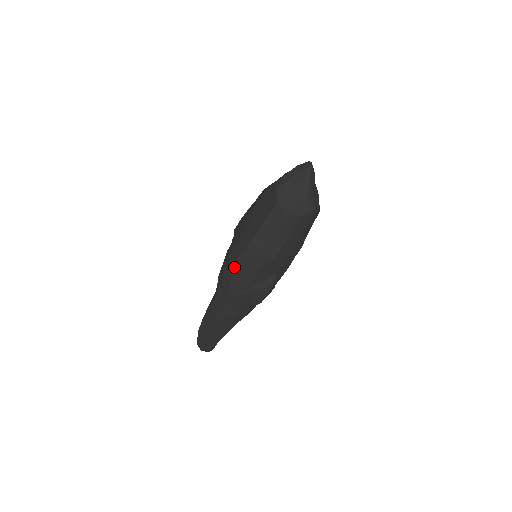
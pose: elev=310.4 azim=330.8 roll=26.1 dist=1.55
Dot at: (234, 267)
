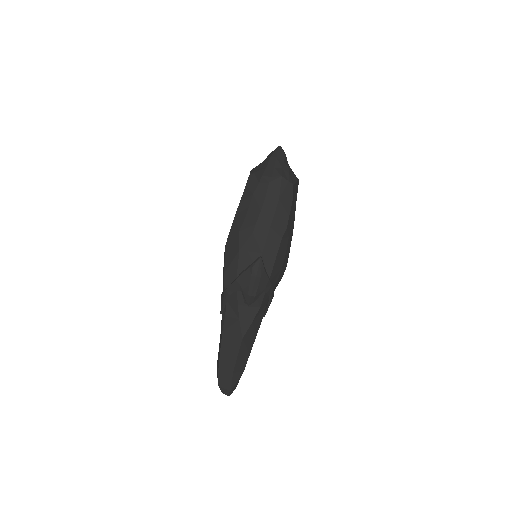
Dot at: (225, 254)
